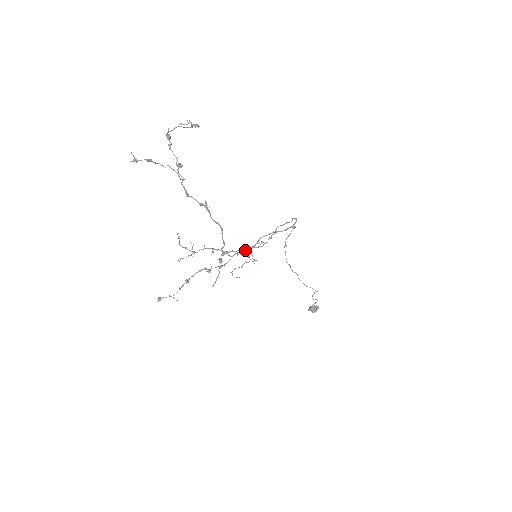
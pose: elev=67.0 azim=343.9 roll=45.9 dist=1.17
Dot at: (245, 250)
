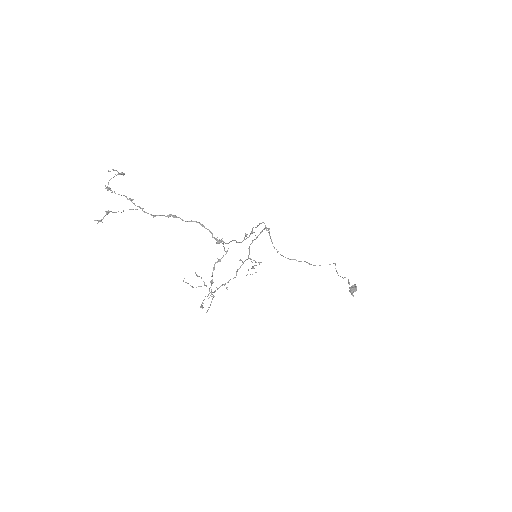
Dot at: occluded
